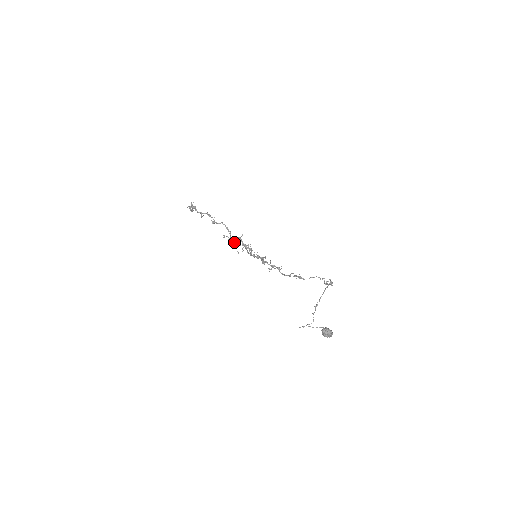
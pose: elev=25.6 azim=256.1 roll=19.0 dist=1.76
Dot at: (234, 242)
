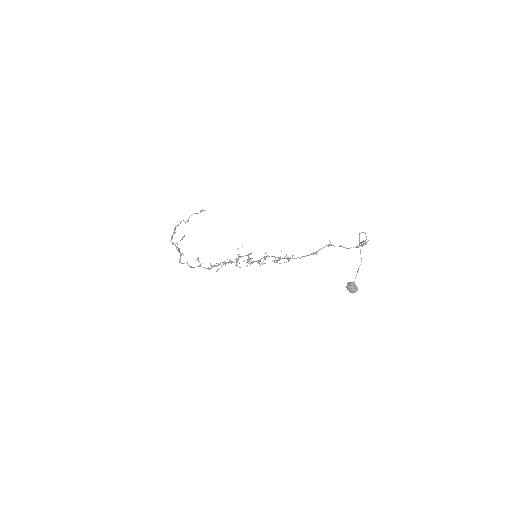
Dot at: occluded
